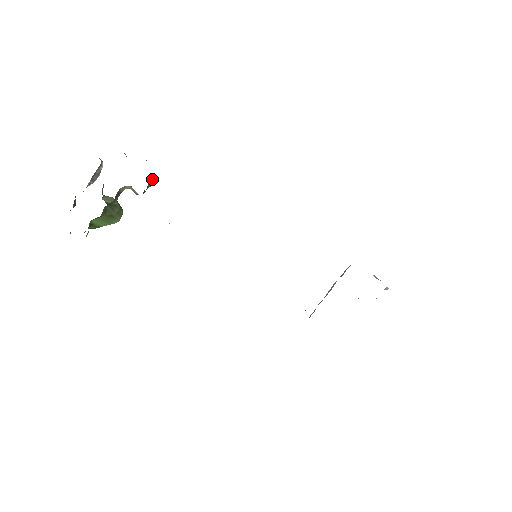
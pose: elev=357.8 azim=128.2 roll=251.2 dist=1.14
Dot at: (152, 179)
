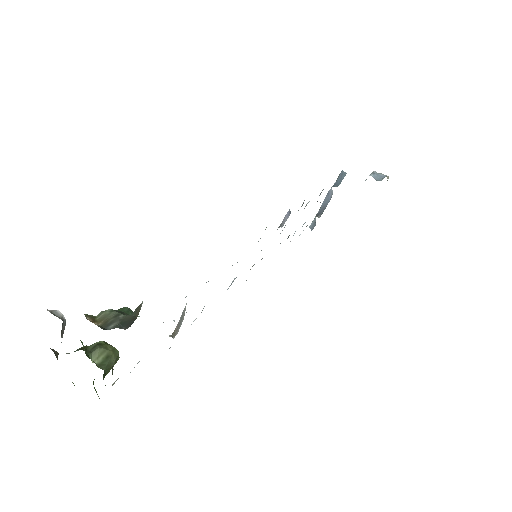
Dot at: occluded
